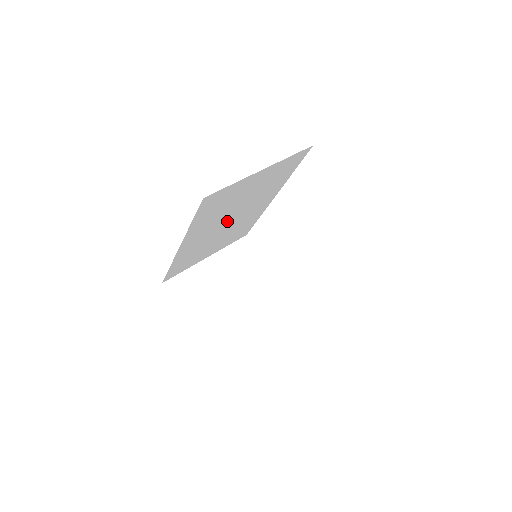
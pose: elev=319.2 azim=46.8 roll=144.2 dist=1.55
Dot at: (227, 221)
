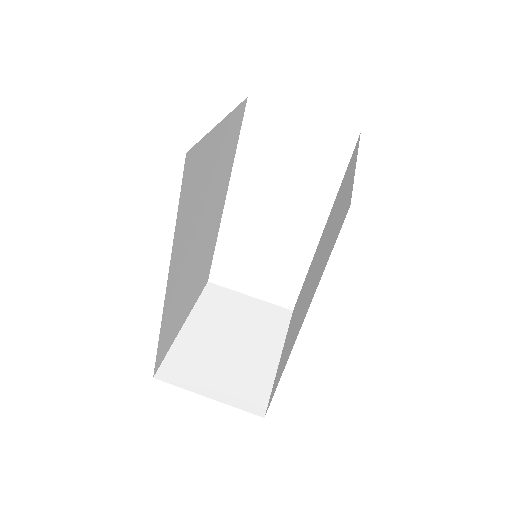
Dot at: (198, 236)
